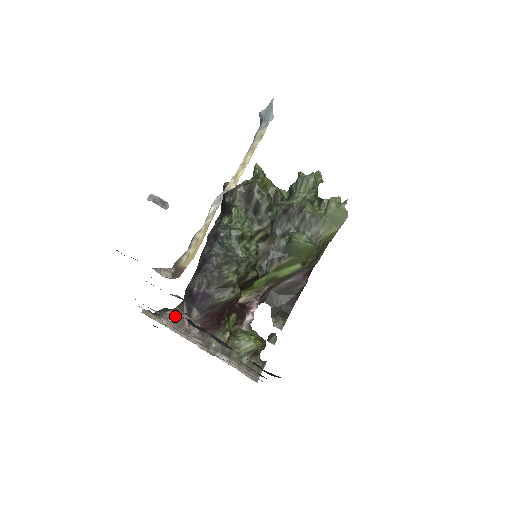
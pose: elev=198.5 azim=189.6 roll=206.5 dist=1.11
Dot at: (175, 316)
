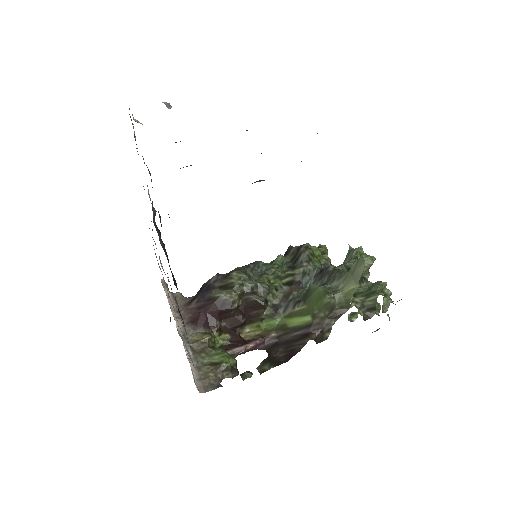
Dot at: (180, 298)
